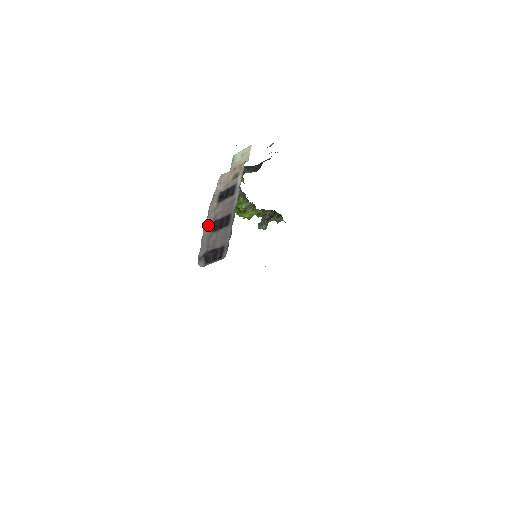
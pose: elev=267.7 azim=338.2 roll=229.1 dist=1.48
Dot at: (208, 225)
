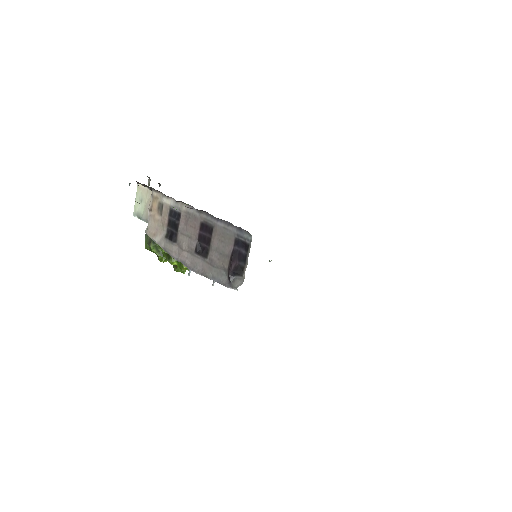
Dot at: (194, 264)
